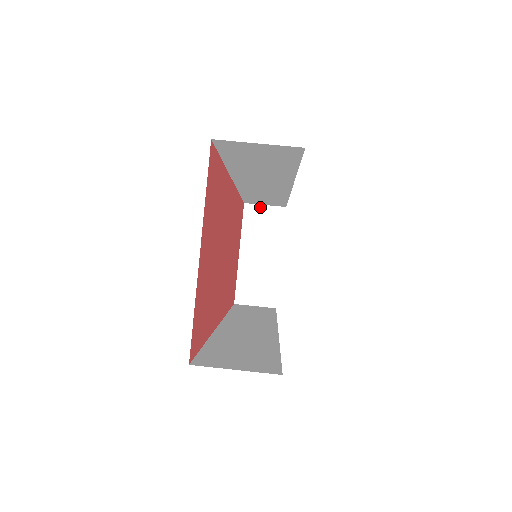
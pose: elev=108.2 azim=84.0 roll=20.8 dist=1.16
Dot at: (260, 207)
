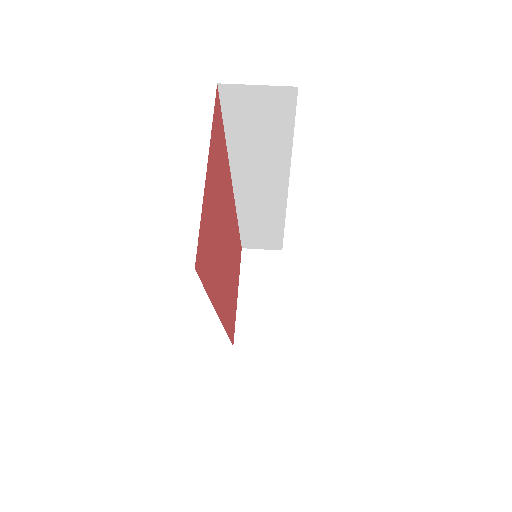
Dot at: (257, 251)
